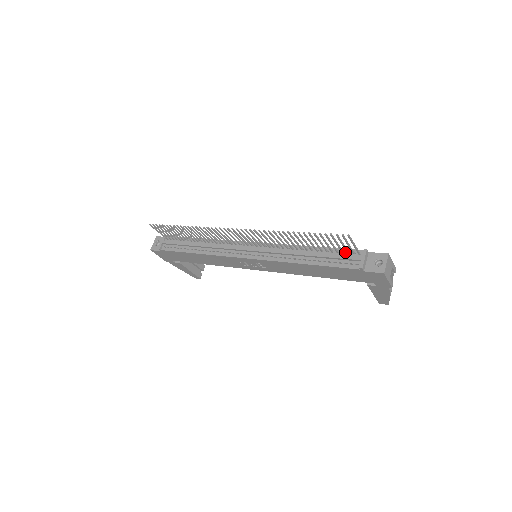
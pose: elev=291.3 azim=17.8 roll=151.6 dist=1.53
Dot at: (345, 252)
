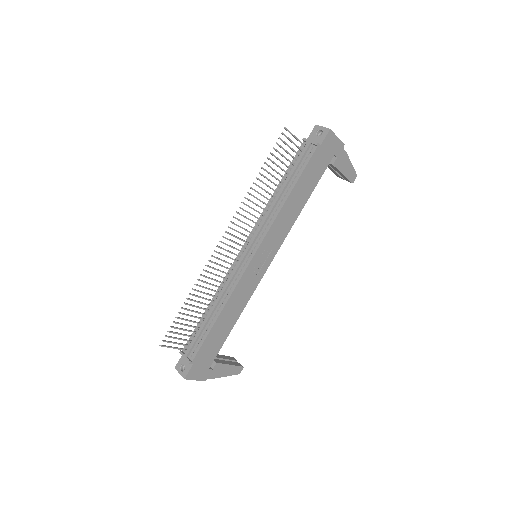
Dot at: (296, 158)
